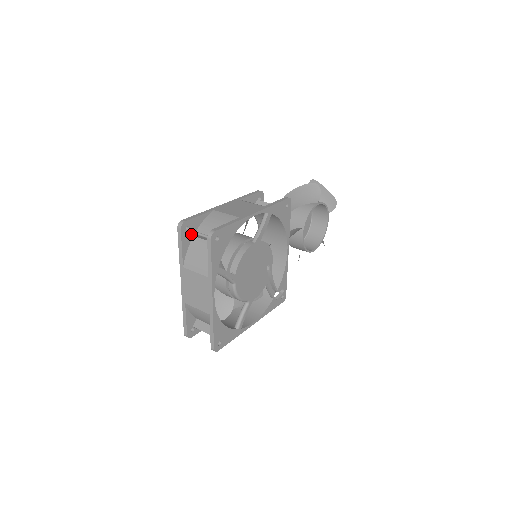
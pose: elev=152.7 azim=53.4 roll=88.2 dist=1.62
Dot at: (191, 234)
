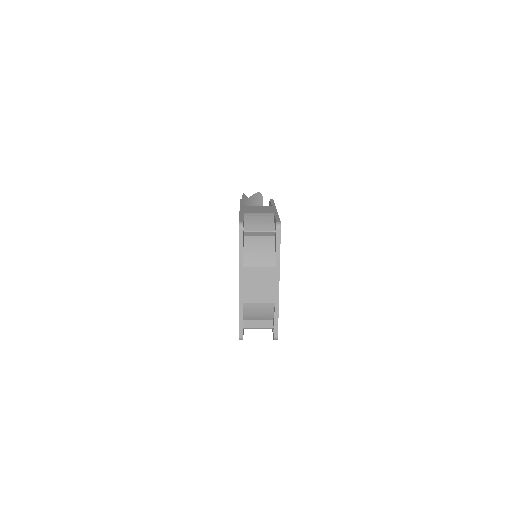
Dot at: occluded
